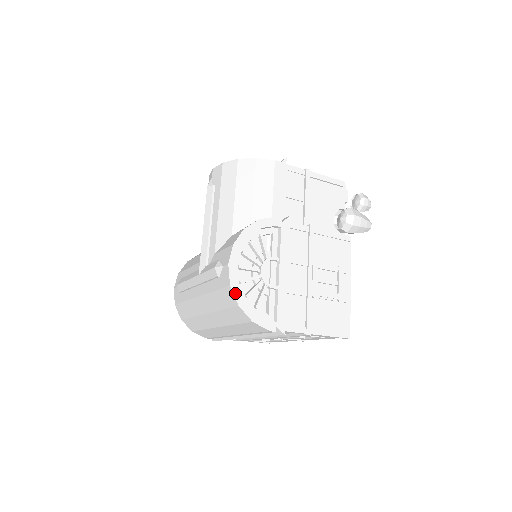
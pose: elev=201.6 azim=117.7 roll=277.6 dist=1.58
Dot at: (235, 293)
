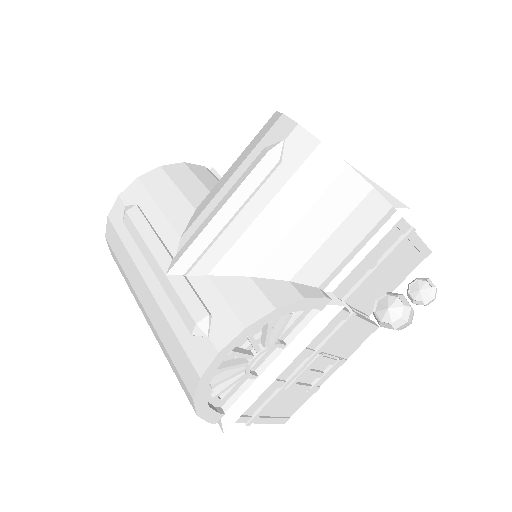
Dot at: (200, 386)
